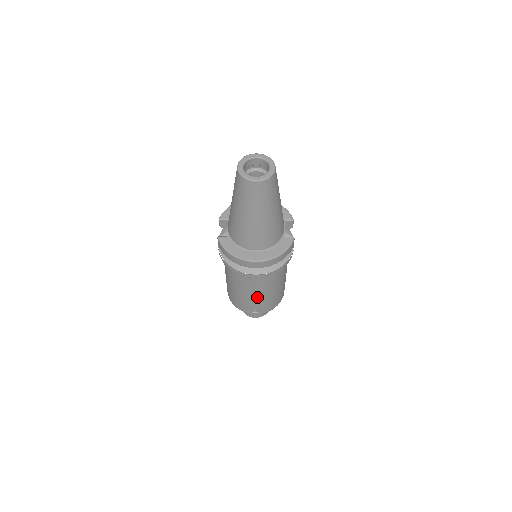
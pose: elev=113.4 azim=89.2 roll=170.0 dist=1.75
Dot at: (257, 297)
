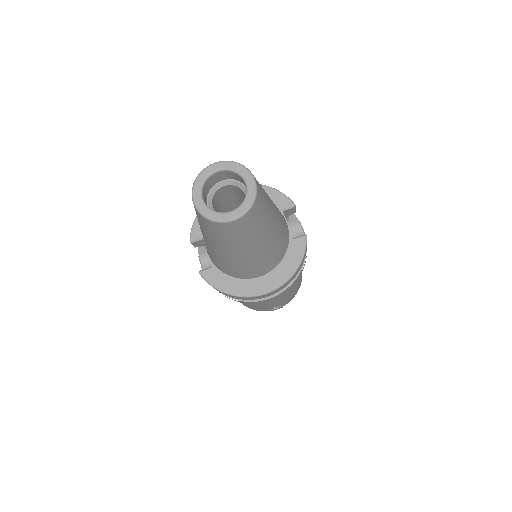
Dot at: (275, 302)
